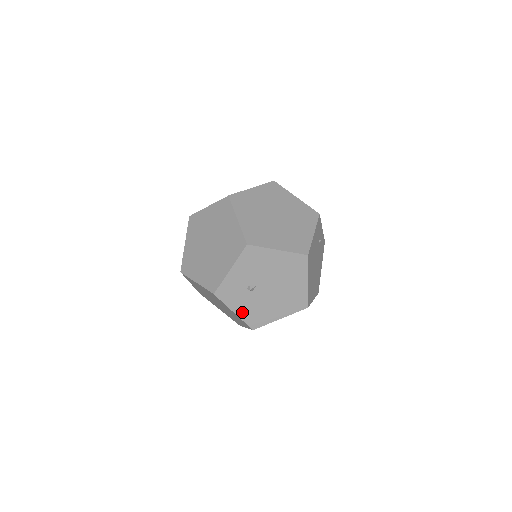
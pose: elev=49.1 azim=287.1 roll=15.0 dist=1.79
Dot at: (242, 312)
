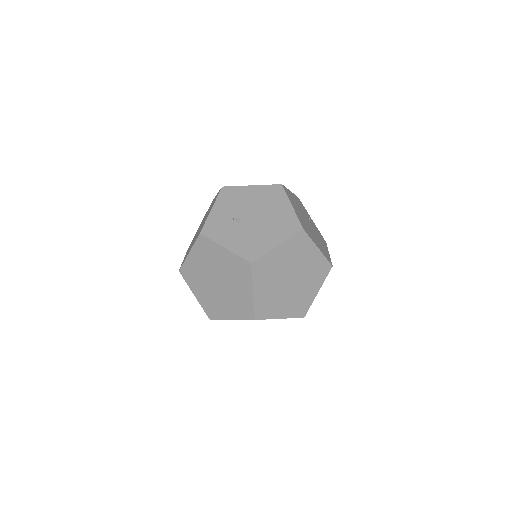
Dot at: (233, 246)
